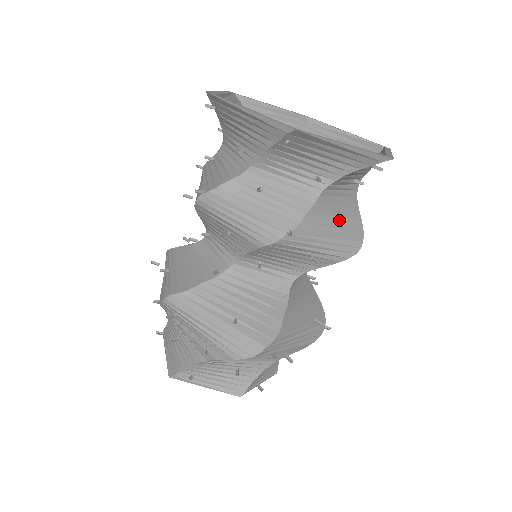
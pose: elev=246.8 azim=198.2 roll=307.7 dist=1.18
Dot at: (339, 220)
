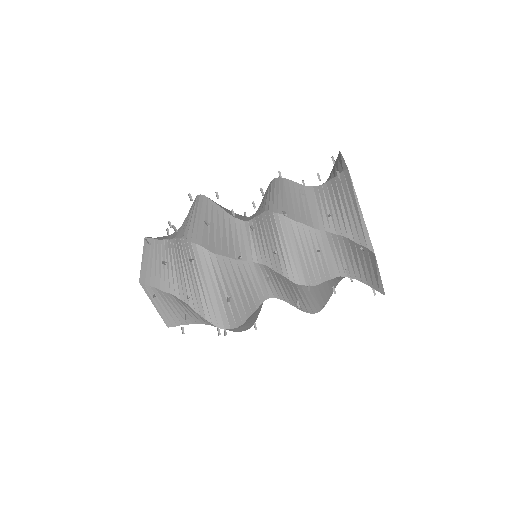
Dot at: (327, 292)
